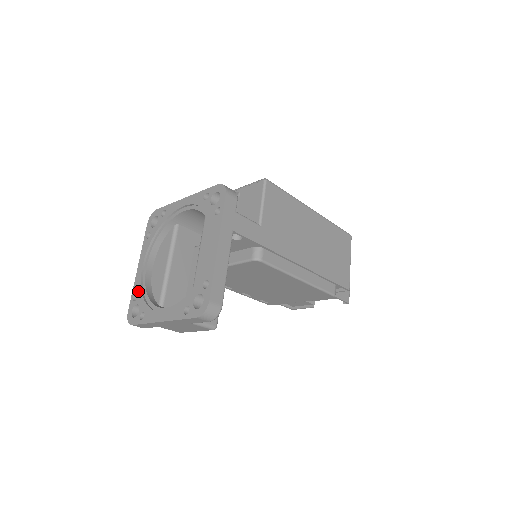
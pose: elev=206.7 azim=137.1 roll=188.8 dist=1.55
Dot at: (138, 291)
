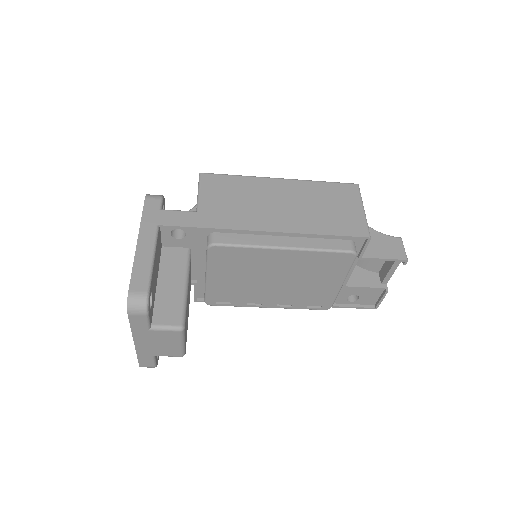
Dot at: occluded
